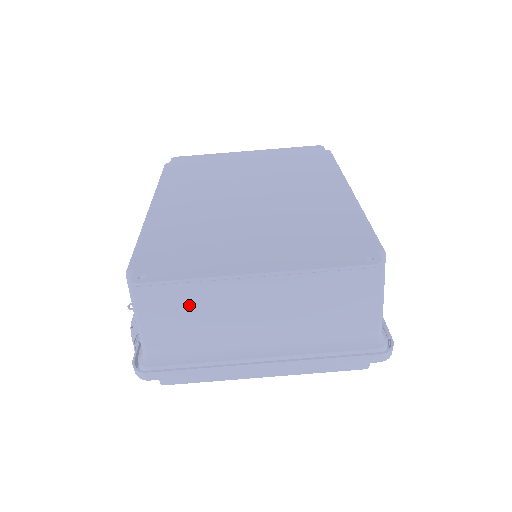
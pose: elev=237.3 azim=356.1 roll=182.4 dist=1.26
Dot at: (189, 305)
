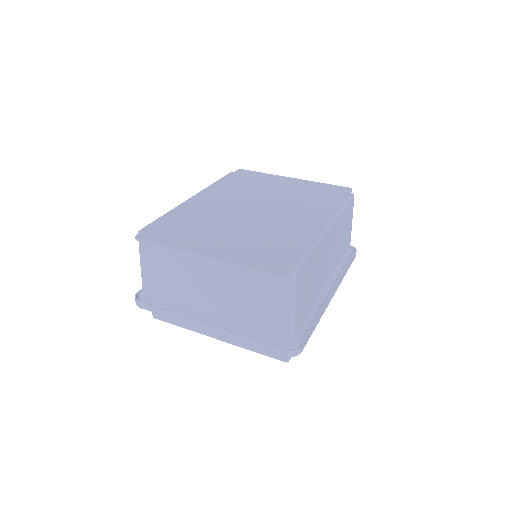
Dot at: (170, 265)
